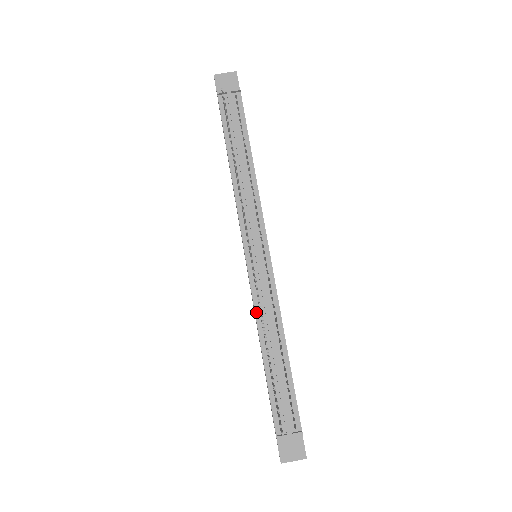
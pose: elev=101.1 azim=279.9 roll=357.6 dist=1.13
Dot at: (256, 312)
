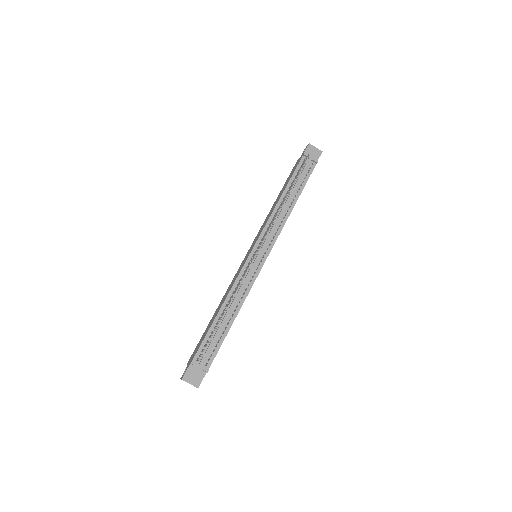
Dot at: (234, 285)
